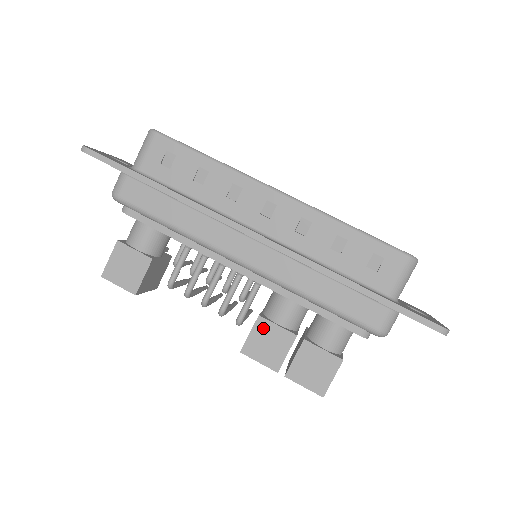
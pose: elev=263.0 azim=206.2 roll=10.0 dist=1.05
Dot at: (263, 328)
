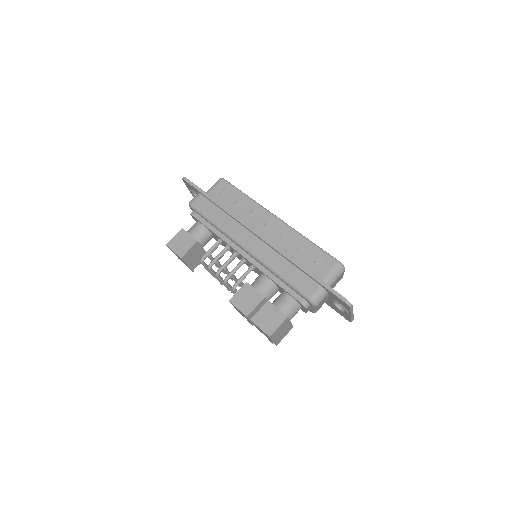
Dot at: (246, 289)
